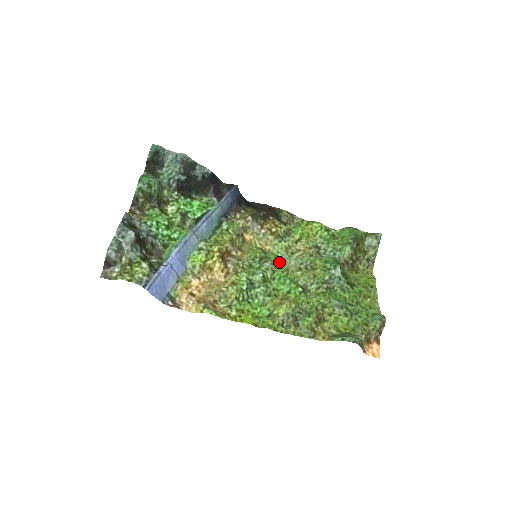
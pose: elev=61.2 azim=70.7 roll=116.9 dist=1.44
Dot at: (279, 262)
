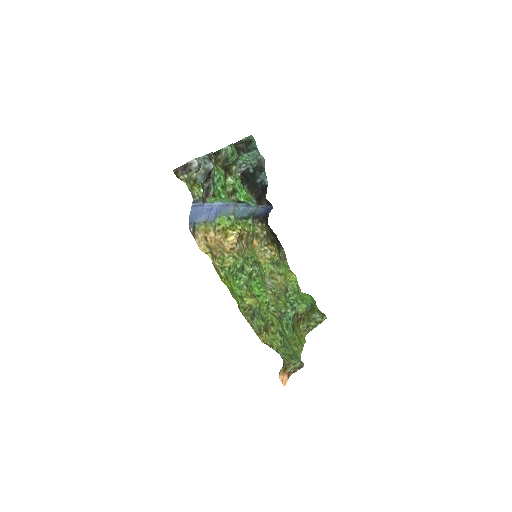
Dot at: (262, 274)
